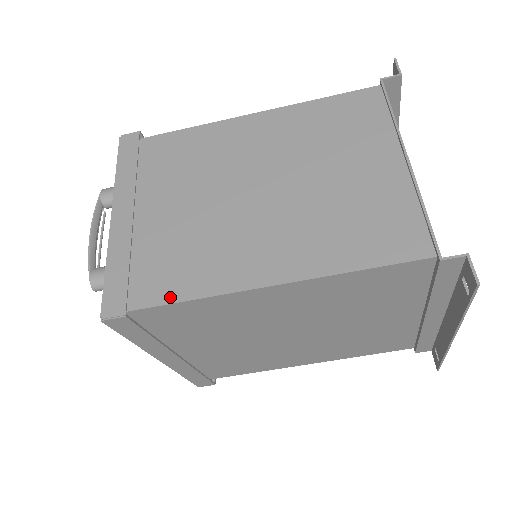
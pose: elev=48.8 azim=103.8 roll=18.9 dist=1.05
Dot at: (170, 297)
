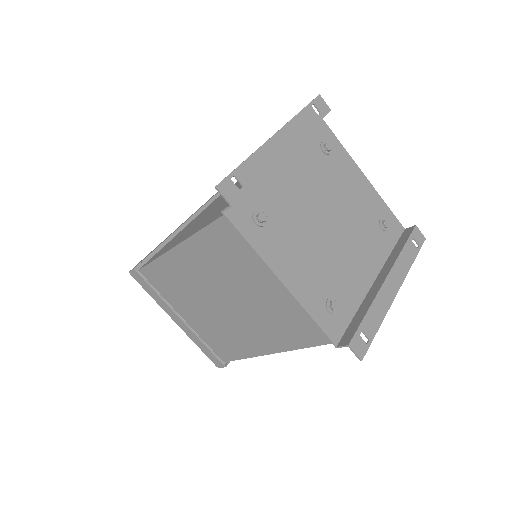
Dot at: (234, 357)
